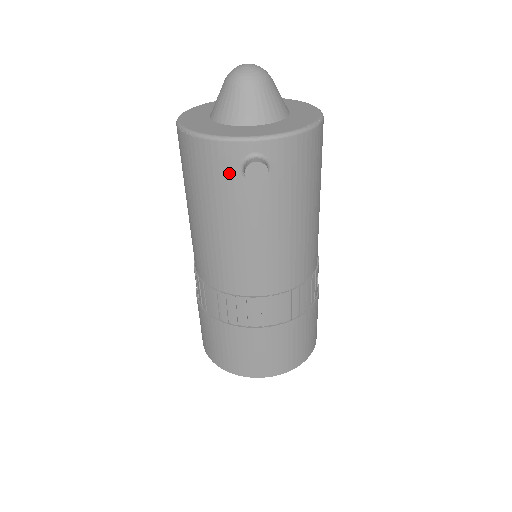
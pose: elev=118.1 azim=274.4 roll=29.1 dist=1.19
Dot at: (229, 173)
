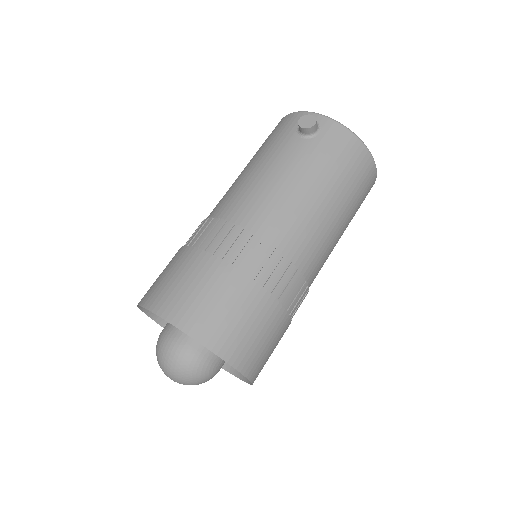
Dot at: (289, 129)
